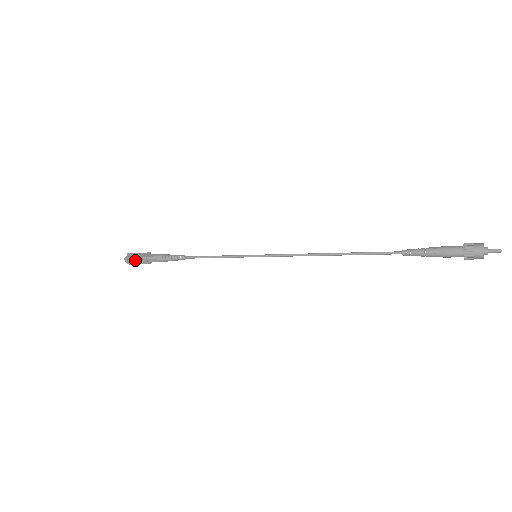
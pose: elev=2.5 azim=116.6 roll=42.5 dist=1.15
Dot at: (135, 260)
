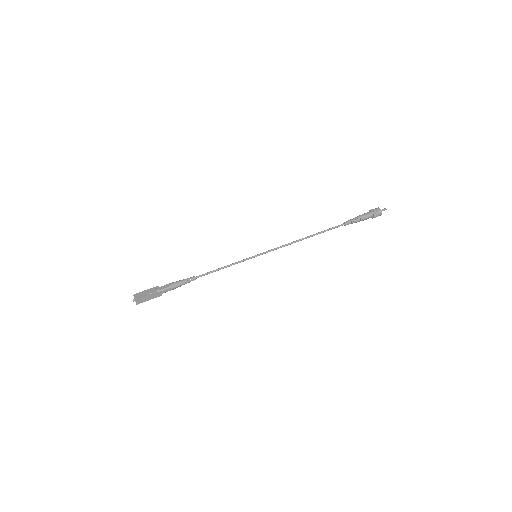
Dot at: (148, 299)
